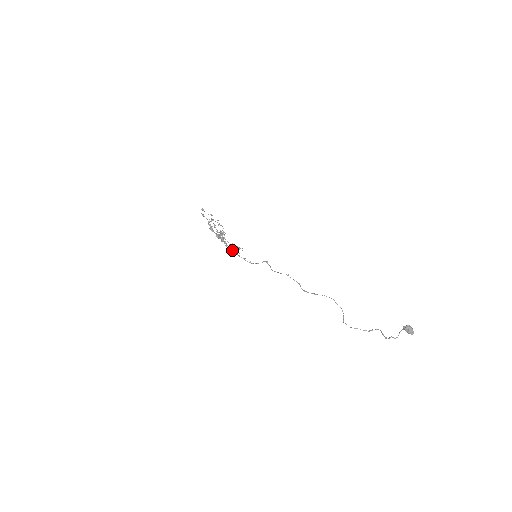
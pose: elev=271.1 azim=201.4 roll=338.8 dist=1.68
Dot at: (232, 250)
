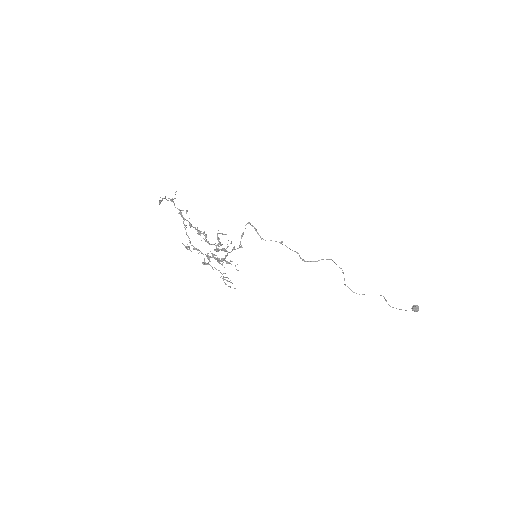
Dot at: (228, 262)
